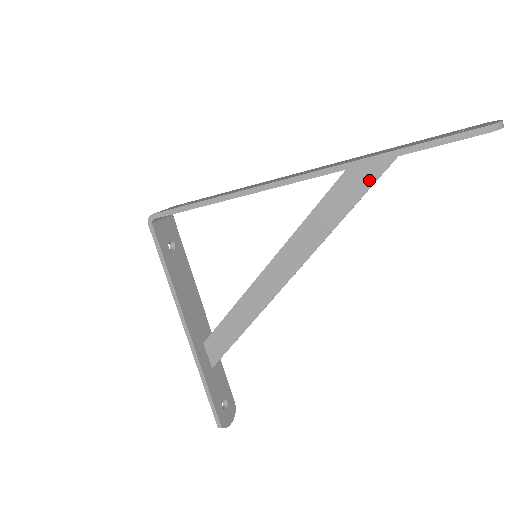
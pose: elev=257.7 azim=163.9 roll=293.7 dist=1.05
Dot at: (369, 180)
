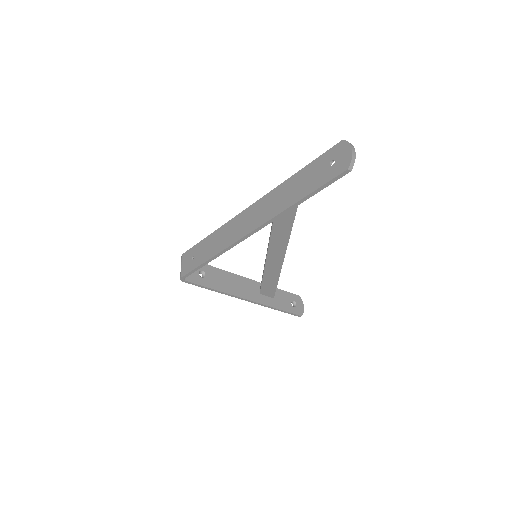
Dot at: occluded
